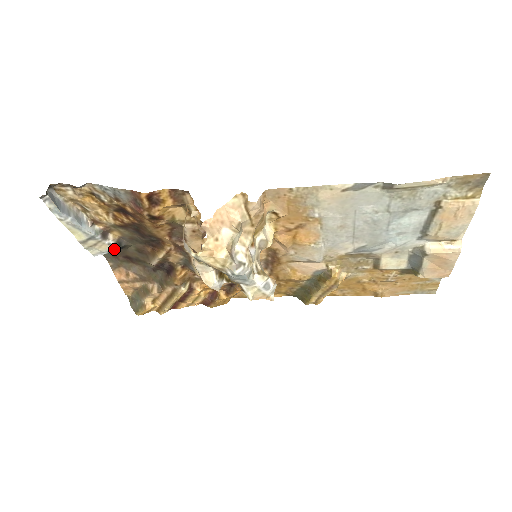
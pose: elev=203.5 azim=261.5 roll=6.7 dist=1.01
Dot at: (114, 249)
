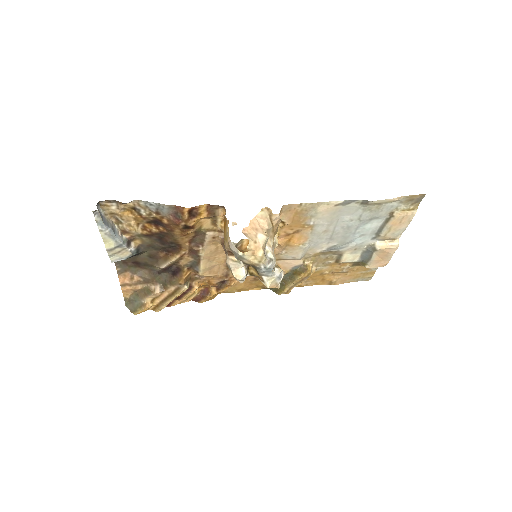
Dot at: (132, 255)
